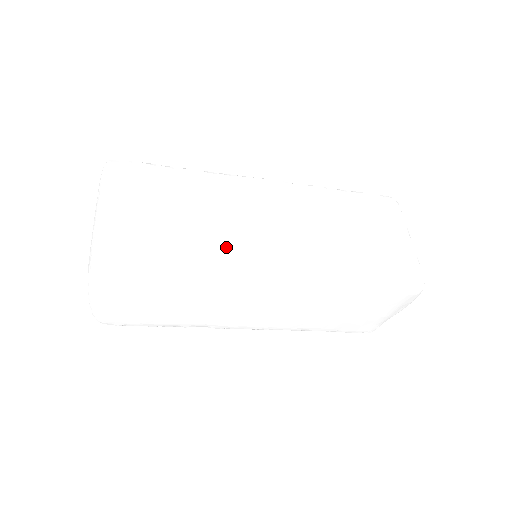
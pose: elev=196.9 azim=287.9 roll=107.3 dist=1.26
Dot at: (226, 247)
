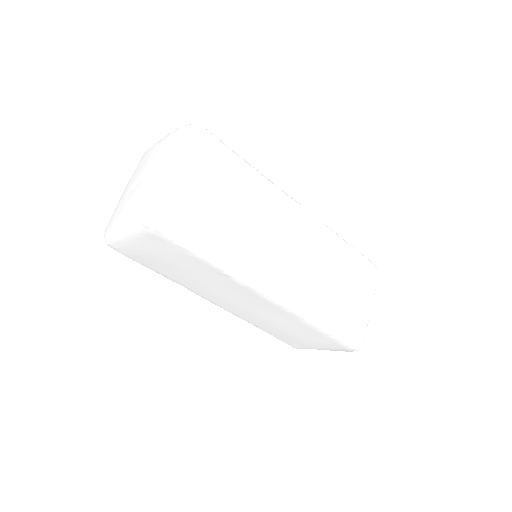
Dot at: (249, 255)
